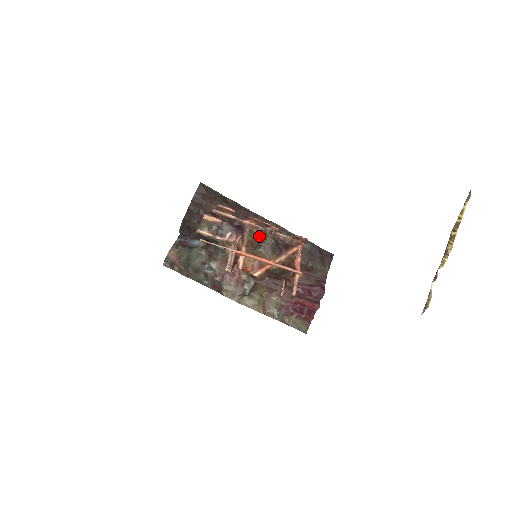
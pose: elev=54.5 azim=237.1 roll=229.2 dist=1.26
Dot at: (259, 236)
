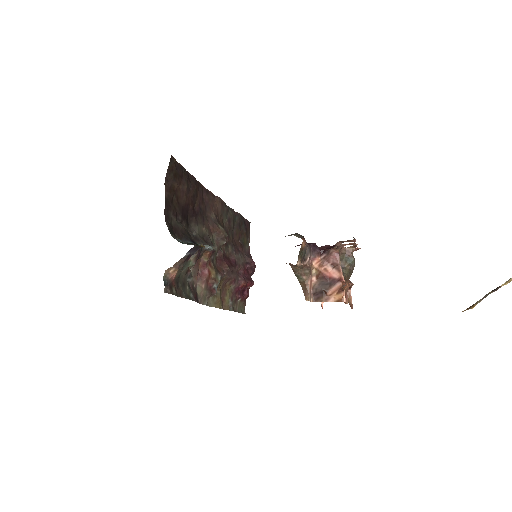
Dot at: (341, 257)
